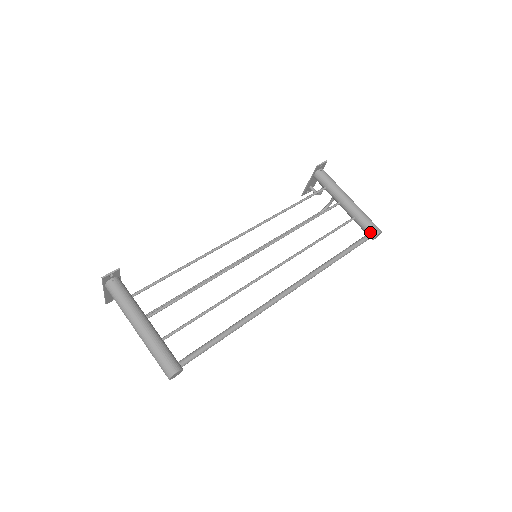
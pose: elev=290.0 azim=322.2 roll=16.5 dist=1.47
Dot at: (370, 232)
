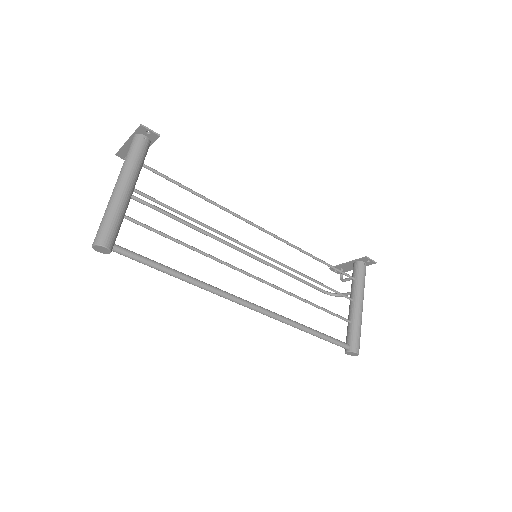
Dot at: (350, 344)
